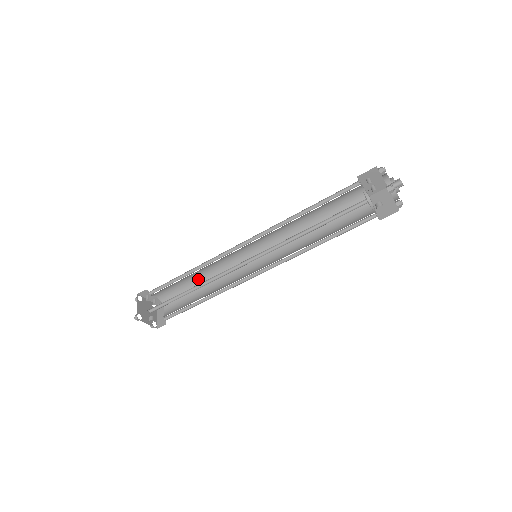
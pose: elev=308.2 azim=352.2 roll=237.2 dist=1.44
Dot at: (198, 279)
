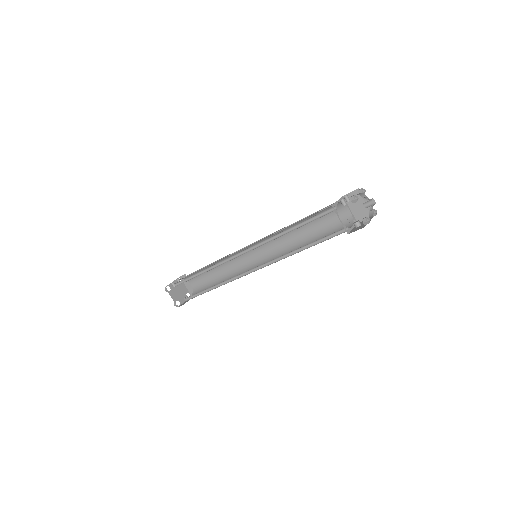
Dot at: (209, 266)
